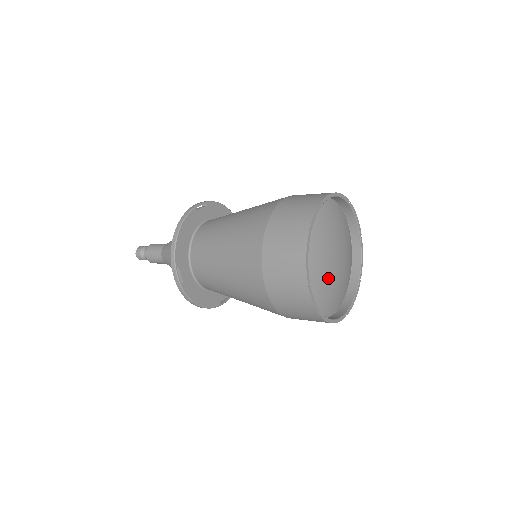
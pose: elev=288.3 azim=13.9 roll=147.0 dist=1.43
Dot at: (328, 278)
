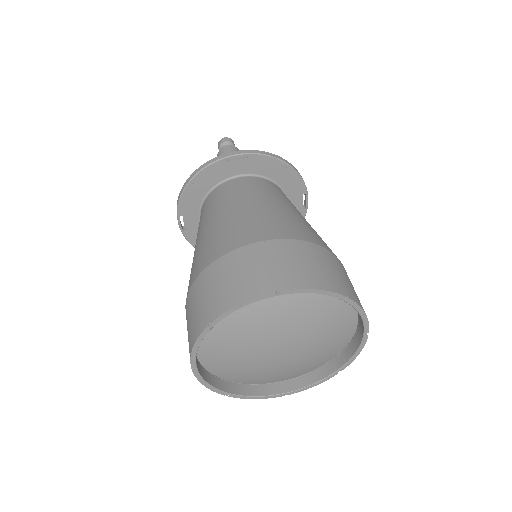
Dot at: (252, 363)
